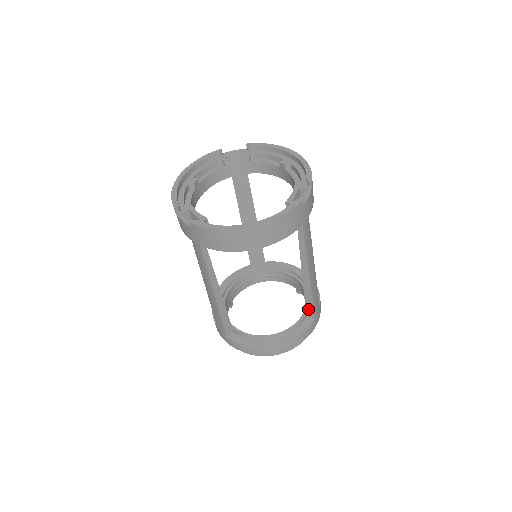
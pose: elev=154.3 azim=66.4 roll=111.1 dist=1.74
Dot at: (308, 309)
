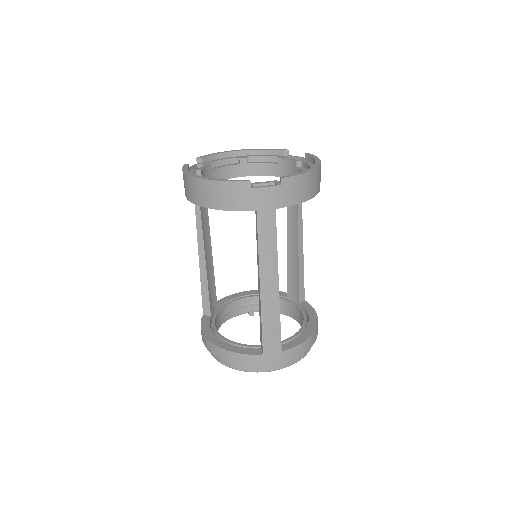
Dot at: (261, 337)
